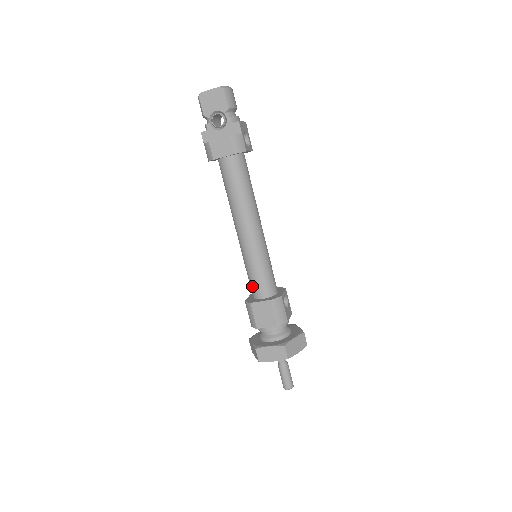
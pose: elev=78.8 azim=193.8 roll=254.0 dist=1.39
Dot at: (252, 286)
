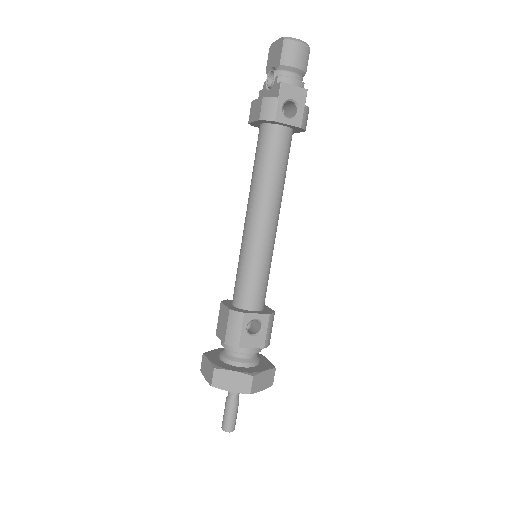
Dot at: occluded
